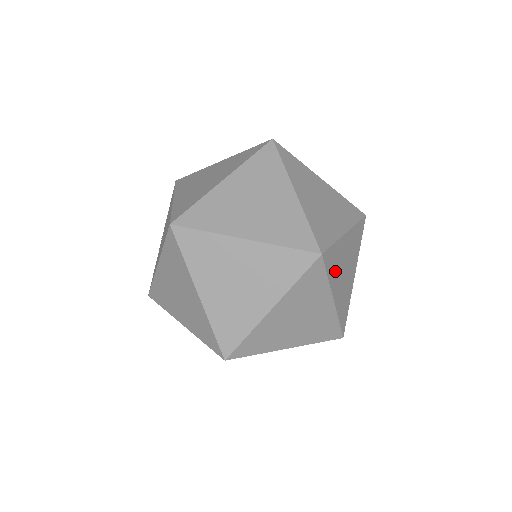
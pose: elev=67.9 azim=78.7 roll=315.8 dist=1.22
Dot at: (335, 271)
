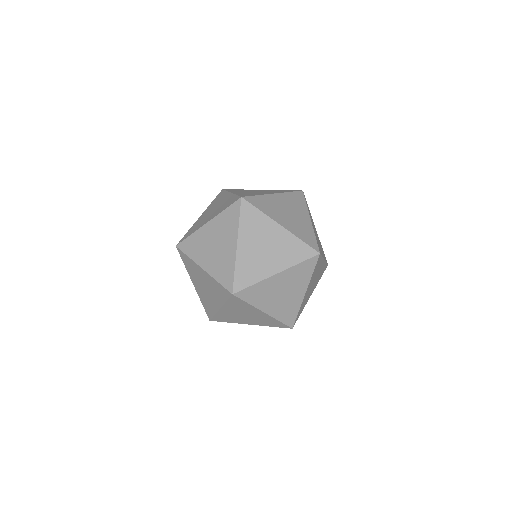
Dot at: (270, 210)
